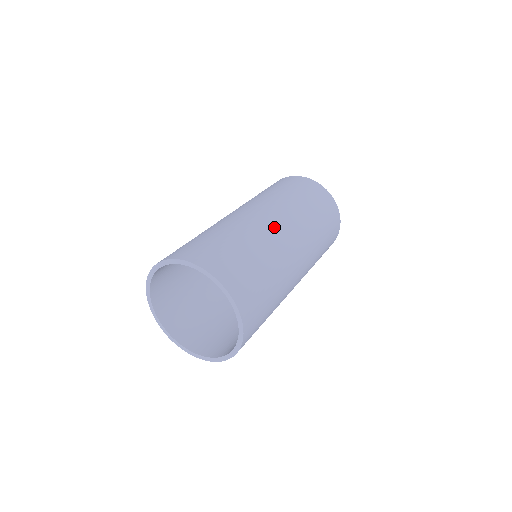
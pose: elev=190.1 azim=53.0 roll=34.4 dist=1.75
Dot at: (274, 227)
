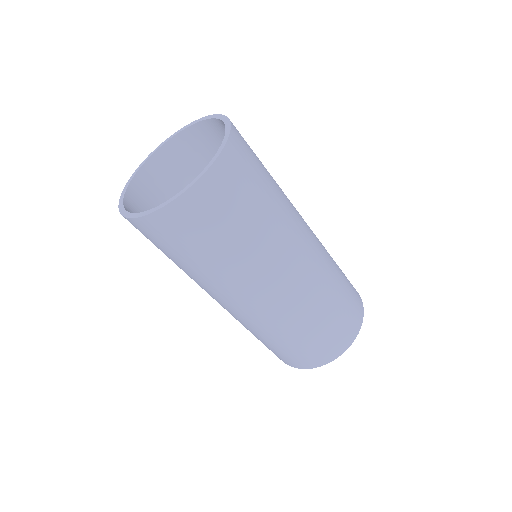
Dot at: occluded
